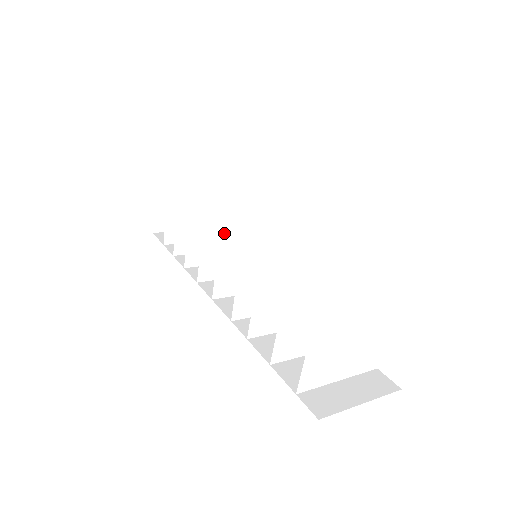
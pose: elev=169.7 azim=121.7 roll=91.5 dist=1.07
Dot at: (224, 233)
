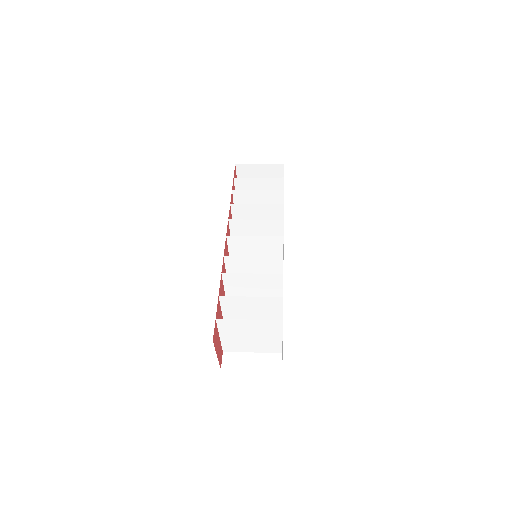
Dot at: (230, 243)
